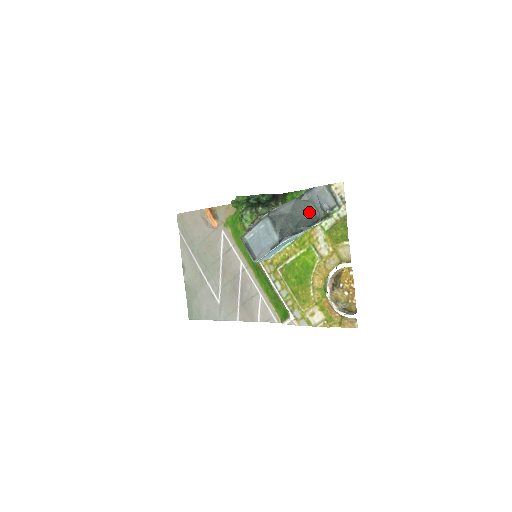
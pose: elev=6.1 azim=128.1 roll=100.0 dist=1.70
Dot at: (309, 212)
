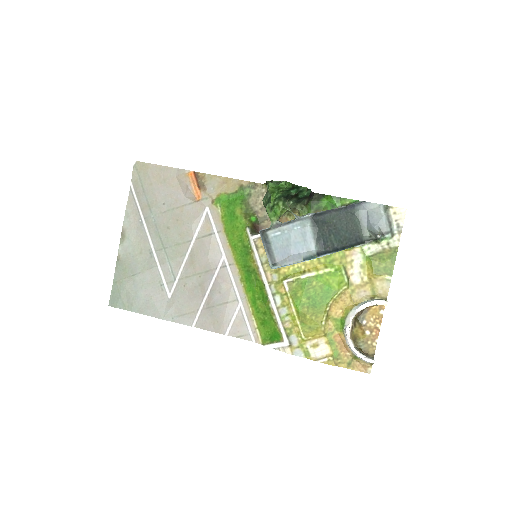
Dot at: (354, 228)
